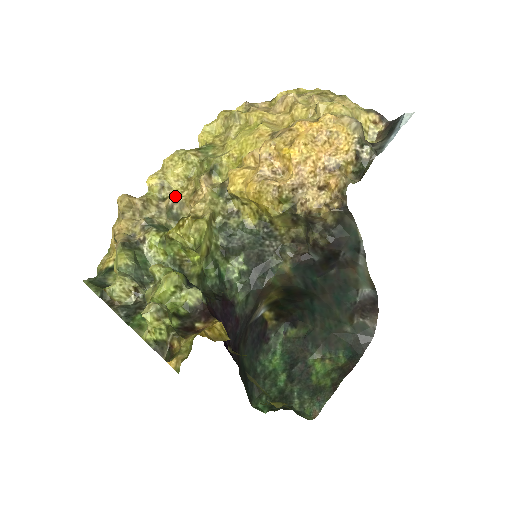
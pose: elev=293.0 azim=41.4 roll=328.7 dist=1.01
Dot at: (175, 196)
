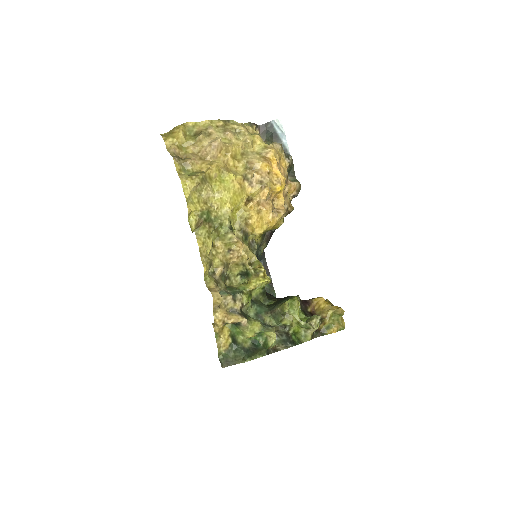
Dot at: (220, 264)
